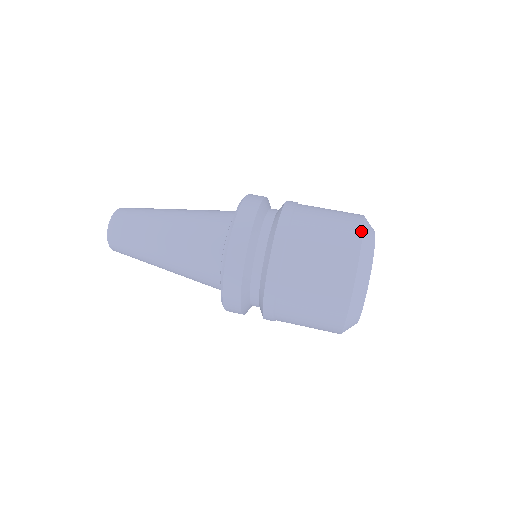
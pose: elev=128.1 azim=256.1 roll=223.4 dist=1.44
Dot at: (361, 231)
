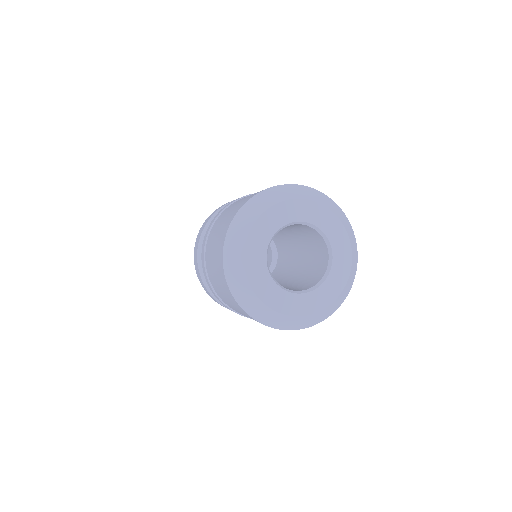
Dot at: (279, 185)
